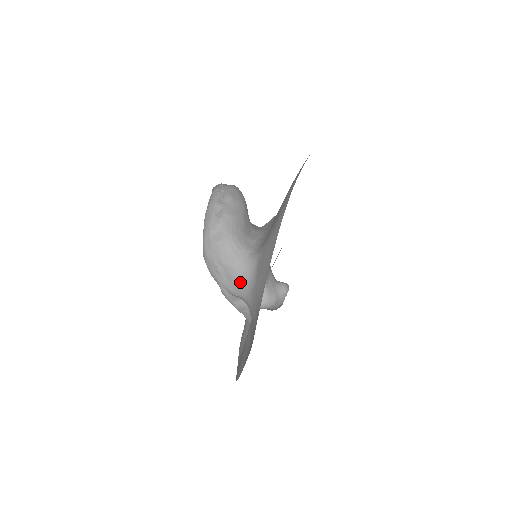
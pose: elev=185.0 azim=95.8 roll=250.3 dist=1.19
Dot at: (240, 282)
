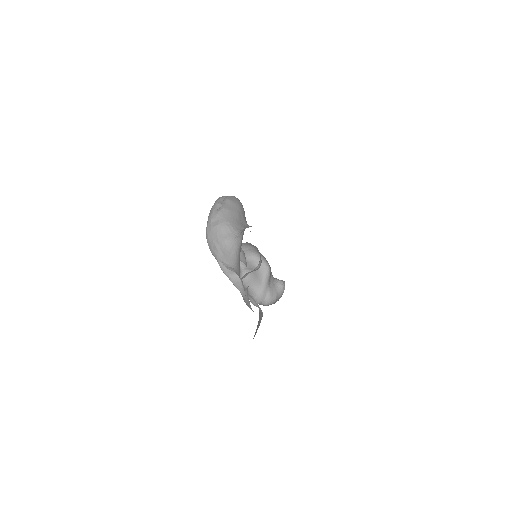
Dot at: (231, 254)
